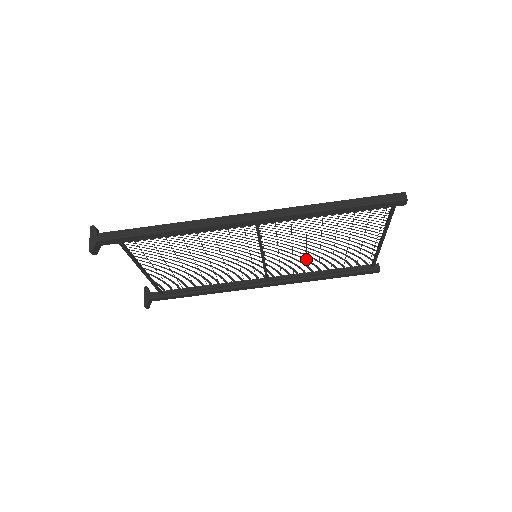
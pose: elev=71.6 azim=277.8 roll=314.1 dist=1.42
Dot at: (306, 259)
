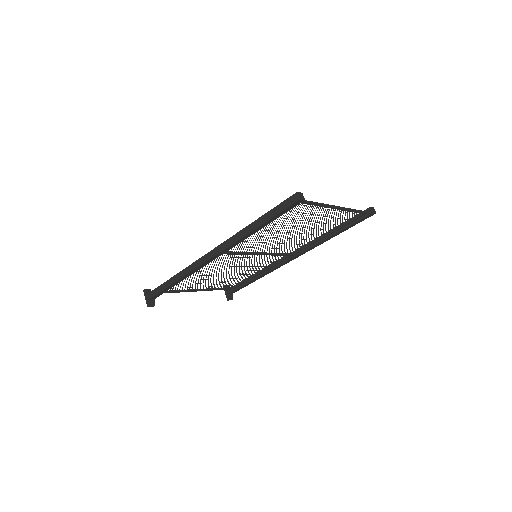
Dot at: occluded
